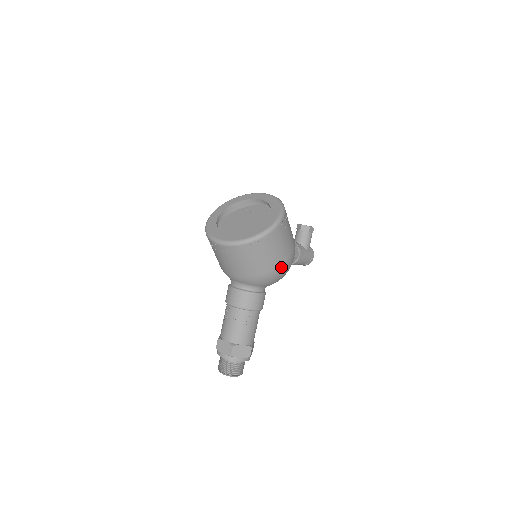
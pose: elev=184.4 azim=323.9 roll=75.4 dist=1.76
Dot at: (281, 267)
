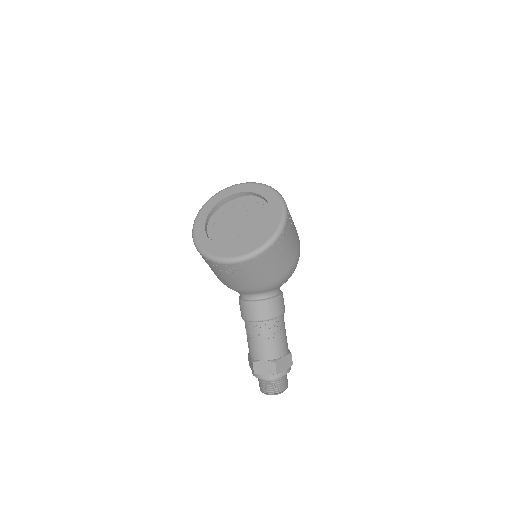
Dot at: (297, 258)
